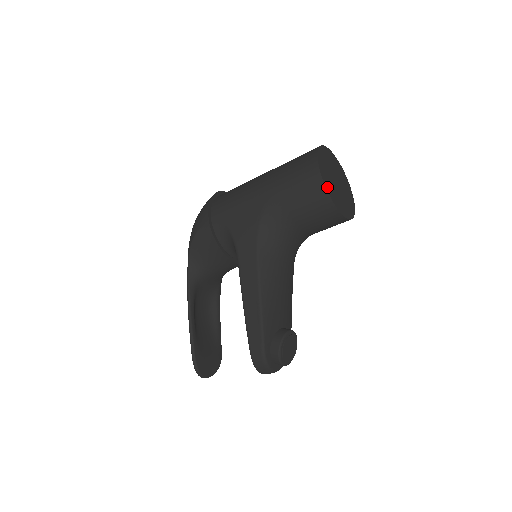
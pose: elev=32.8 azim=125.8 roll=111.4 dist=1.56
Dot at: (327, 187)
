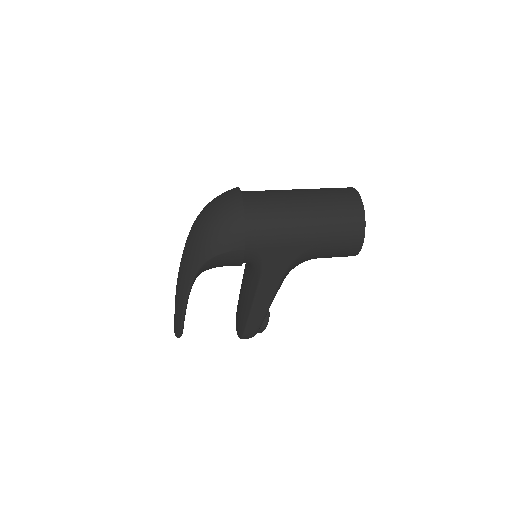
Dot at: occluded
